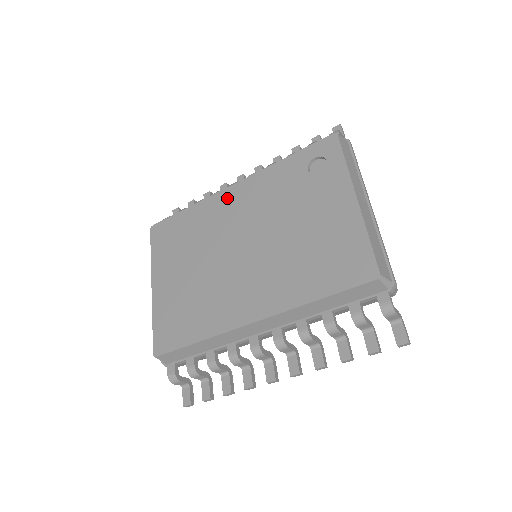
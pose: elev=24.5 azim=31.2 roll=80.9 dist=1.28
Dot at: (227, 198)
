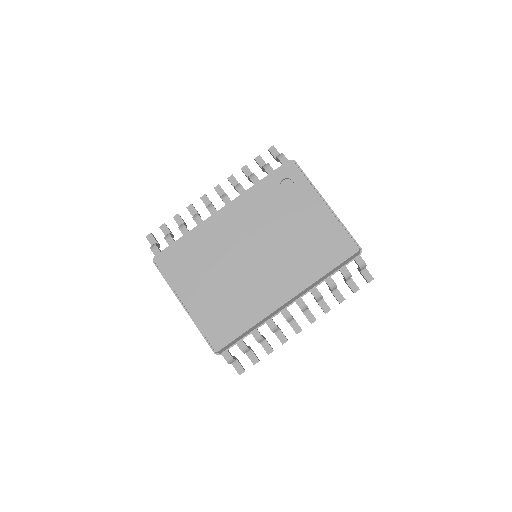
Dot at: (221, 221)
